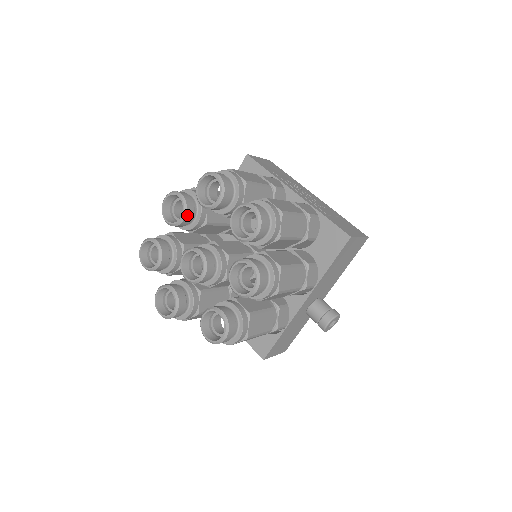
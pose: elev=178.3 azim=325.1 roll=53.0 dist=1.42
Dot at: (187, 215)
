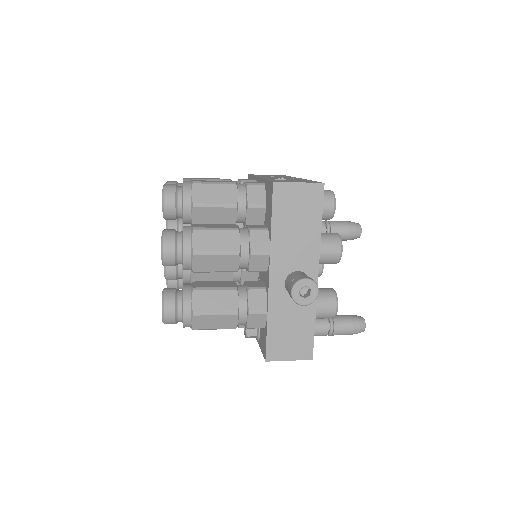
Dot at: (170, 228)
